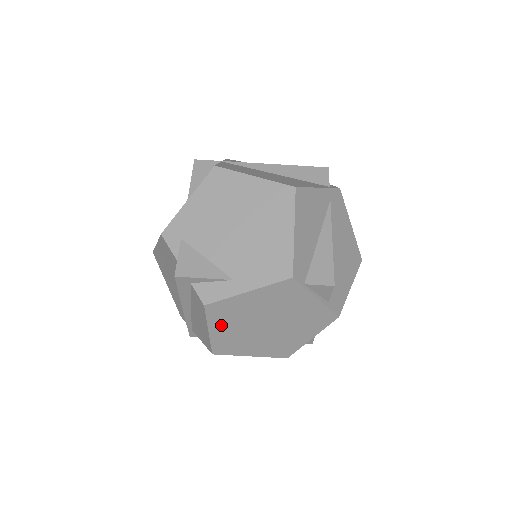
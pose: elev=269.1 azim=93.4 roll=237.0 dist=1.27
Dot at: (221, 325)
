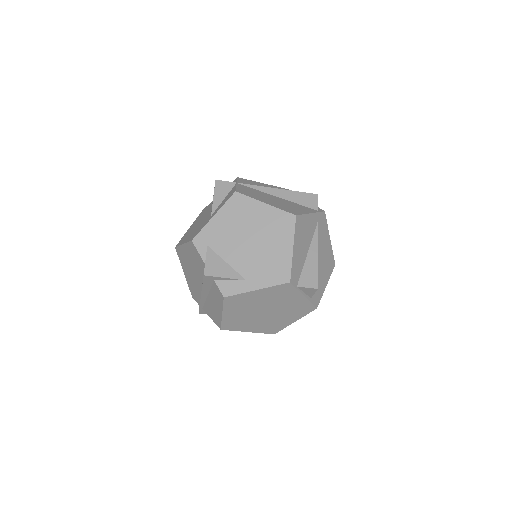
Dot at: (232, 310)
